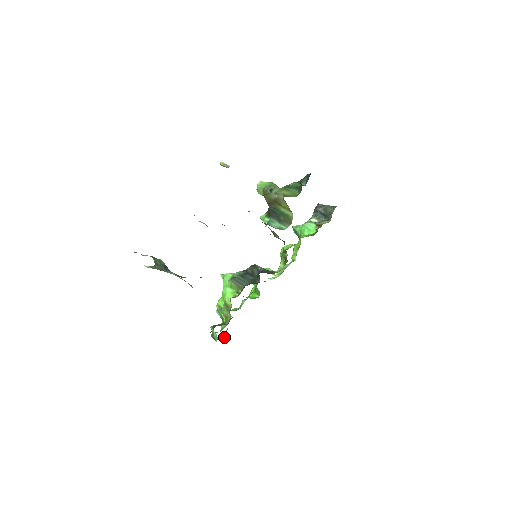
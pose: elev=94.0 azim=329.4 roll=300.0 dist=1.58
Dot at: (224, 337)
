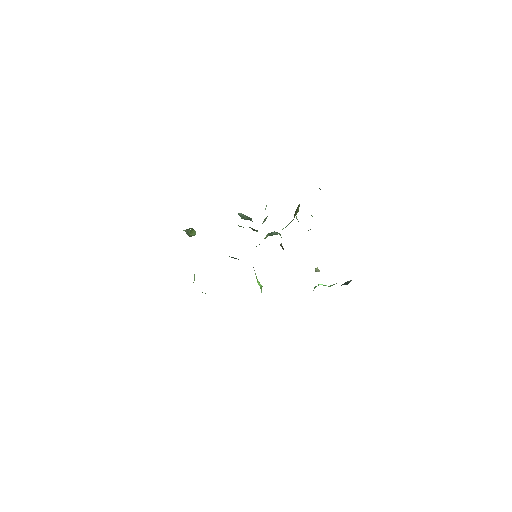
Dot at: occluded
